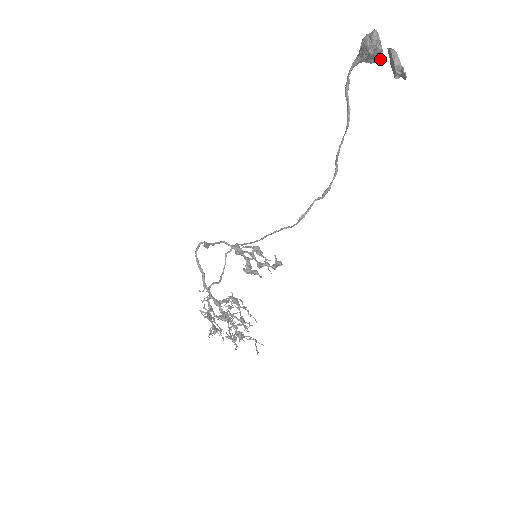
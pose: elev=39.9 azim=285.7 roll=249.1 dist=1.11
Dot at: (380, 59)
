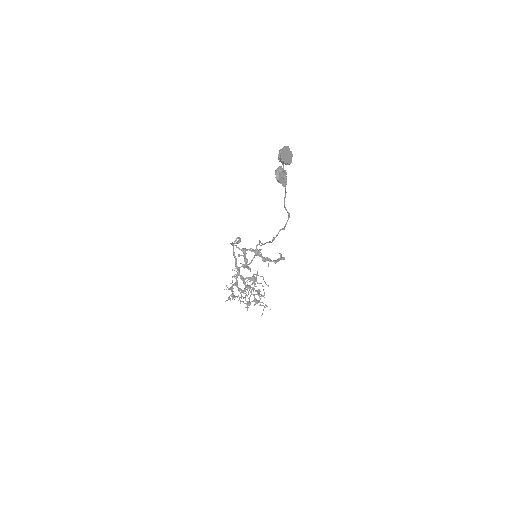
Dot at: (288, 164)
